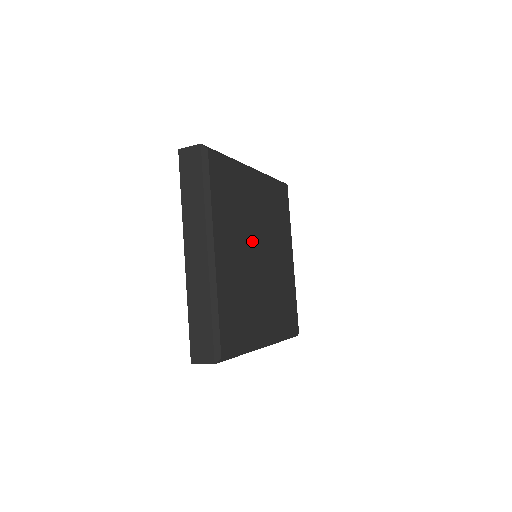
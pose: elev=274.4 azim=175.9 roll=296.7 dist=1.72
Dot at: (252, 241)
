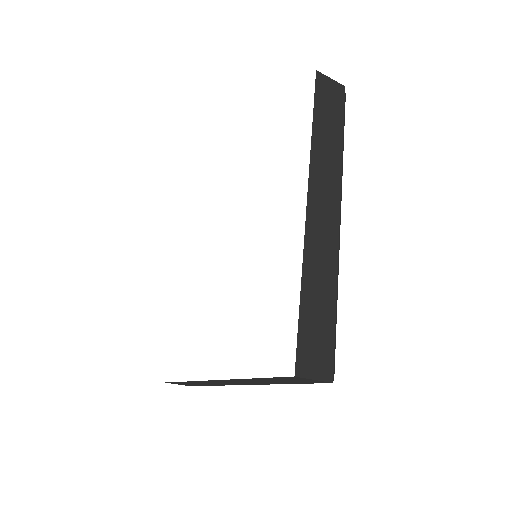
Dot at: occluded
